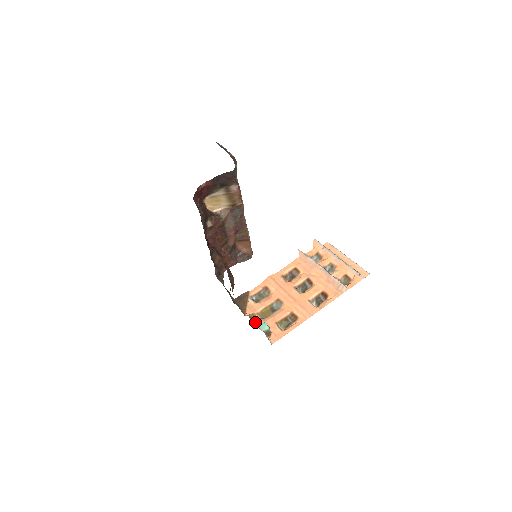
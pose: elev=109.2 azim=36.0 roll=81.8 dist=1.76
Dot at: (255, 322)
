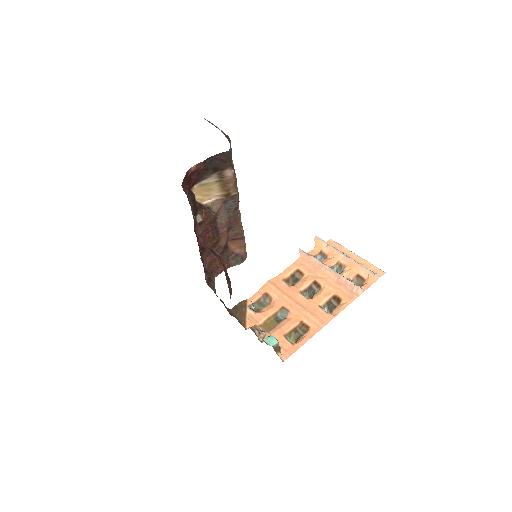
Dot at: (259, 336)
